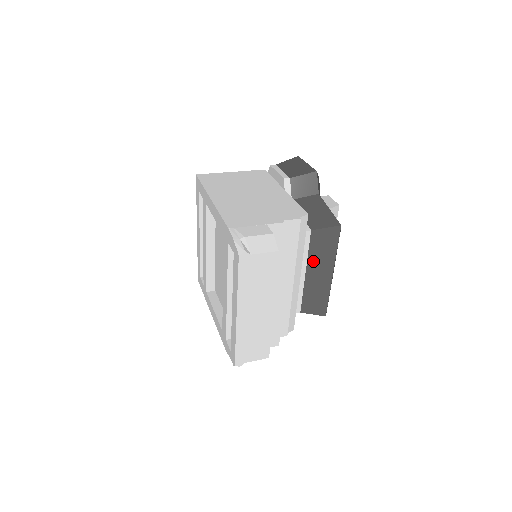
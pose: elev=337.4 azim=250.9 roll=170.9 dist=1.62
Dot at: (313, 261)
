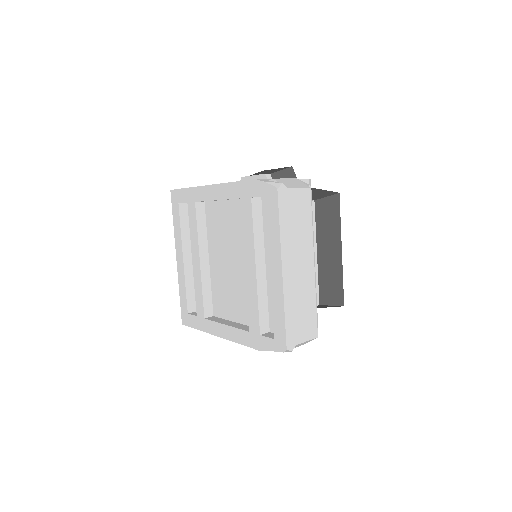
Dot at: (321, 237)
